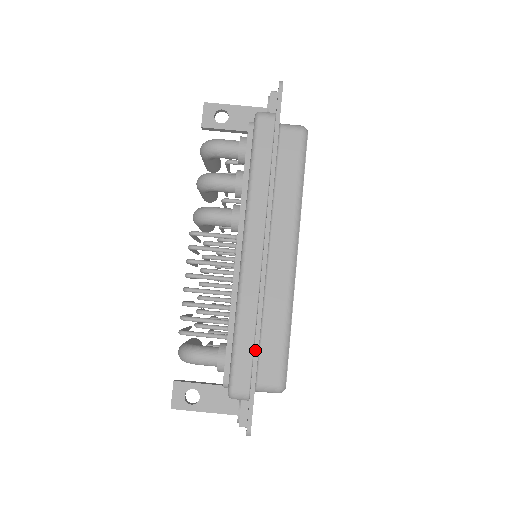
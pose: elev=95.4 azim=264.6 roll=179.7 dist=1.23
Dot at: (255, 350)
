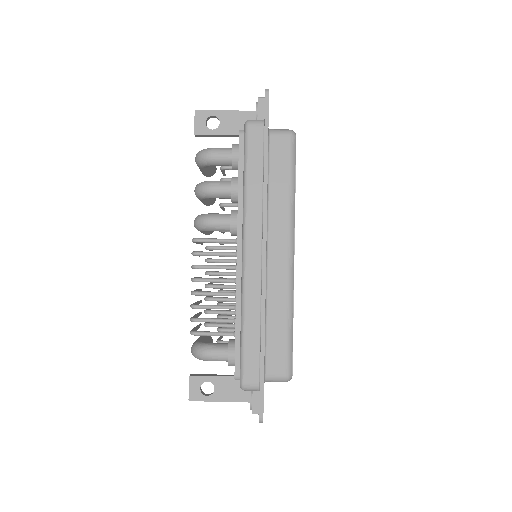
Dot at: (261, 345)
